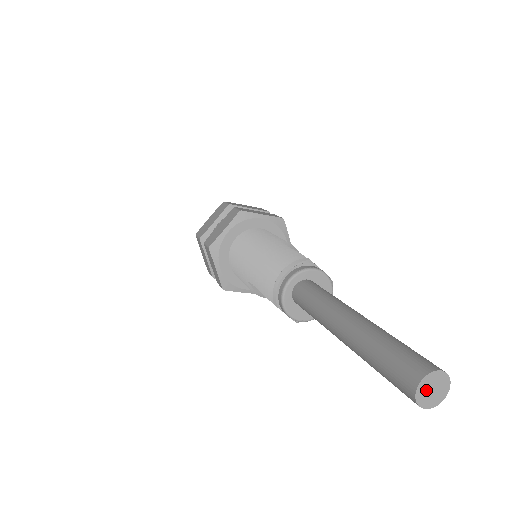
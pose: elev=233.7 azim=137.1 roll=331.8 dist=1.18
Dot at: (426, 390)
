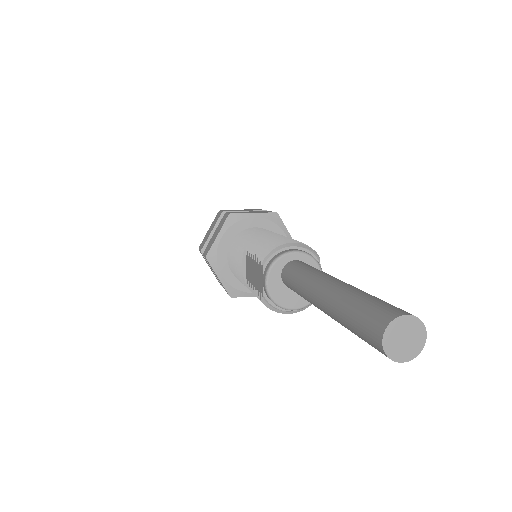
Dot at: (400, 331)
